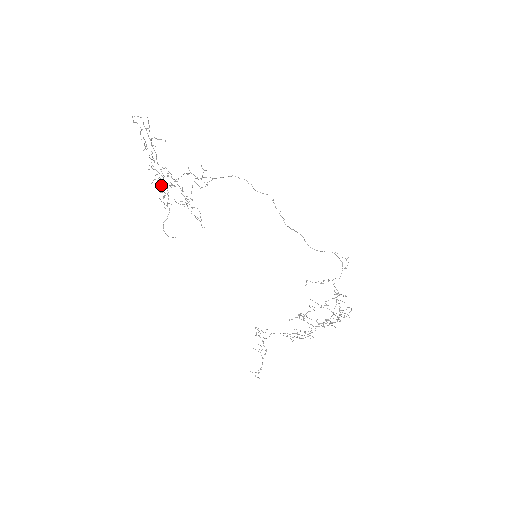
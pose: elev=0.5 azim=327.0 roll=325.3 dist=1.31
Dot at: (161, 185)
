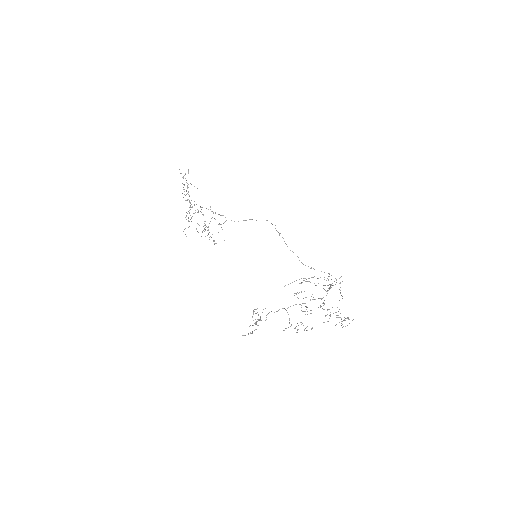
Dot at: occluded
